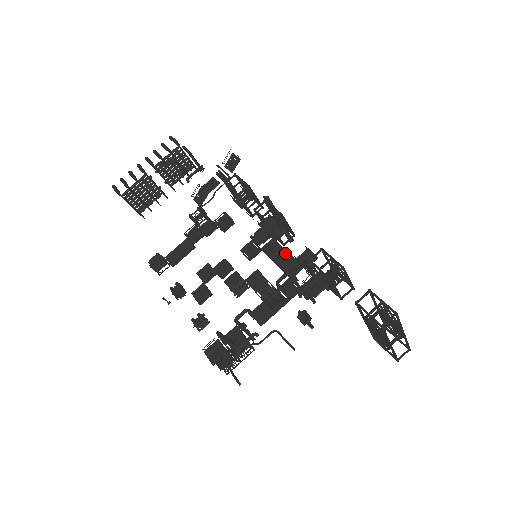
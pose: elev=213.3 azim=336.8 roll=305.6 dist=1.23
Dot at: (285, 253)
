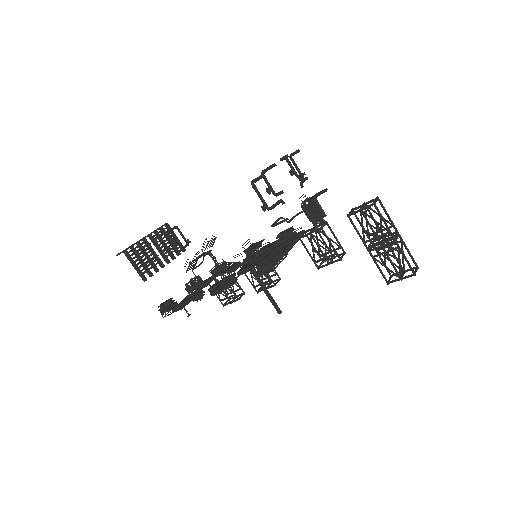
Dot at: occluded
